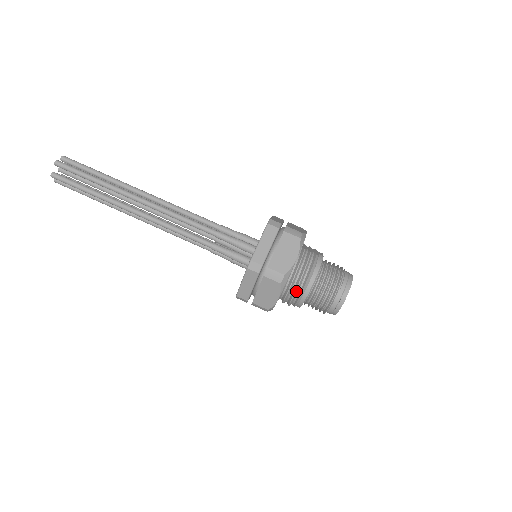
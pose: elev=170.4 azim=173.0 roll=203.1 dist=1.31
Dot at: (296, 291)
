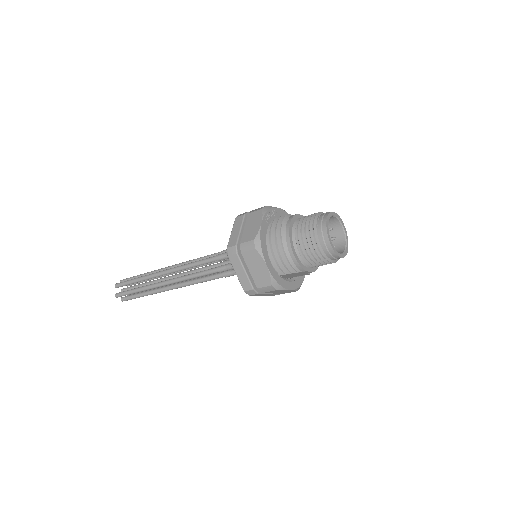
Dot at: (280, 251)
